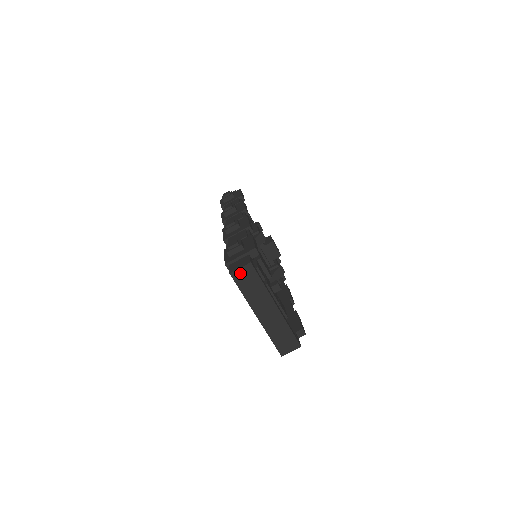
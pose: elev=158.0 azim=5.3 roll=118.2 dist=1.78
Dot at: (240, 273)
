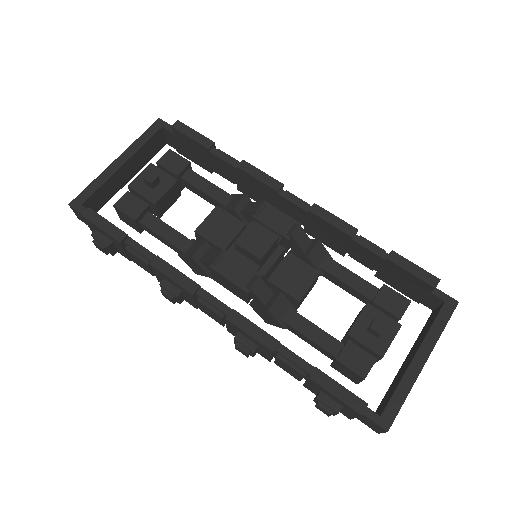
Dot at: occluded
